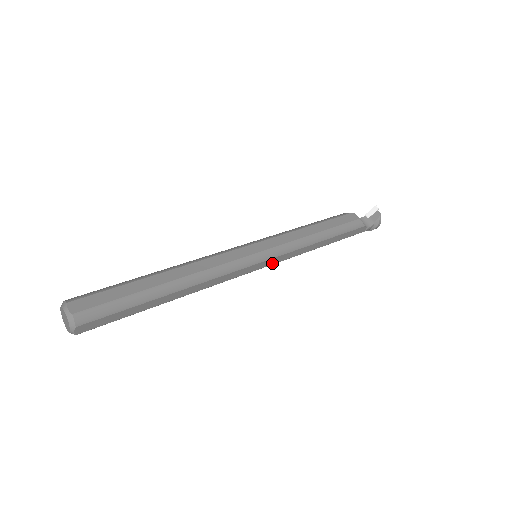
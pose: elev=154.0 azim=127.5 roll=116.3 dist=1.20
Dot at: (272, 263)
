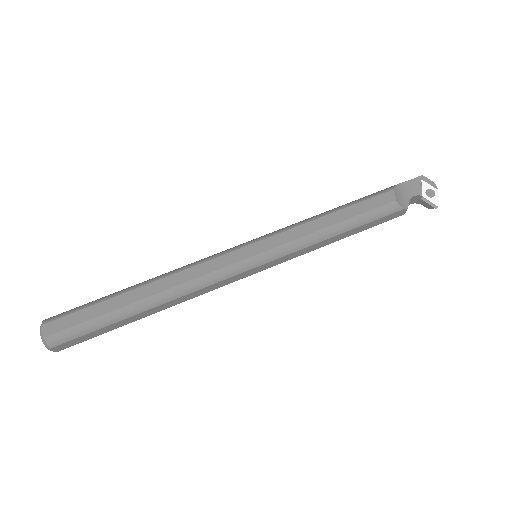
Dot at: occluded
